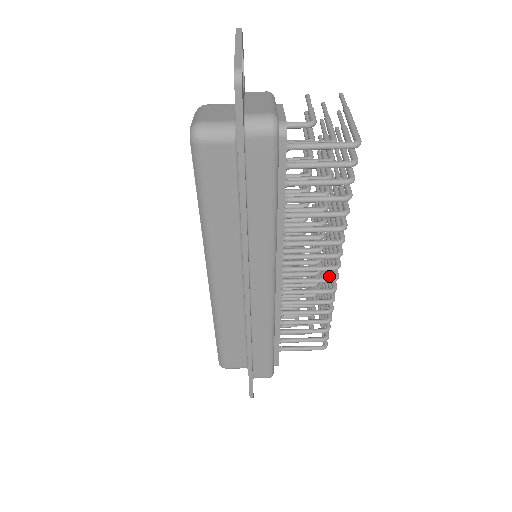
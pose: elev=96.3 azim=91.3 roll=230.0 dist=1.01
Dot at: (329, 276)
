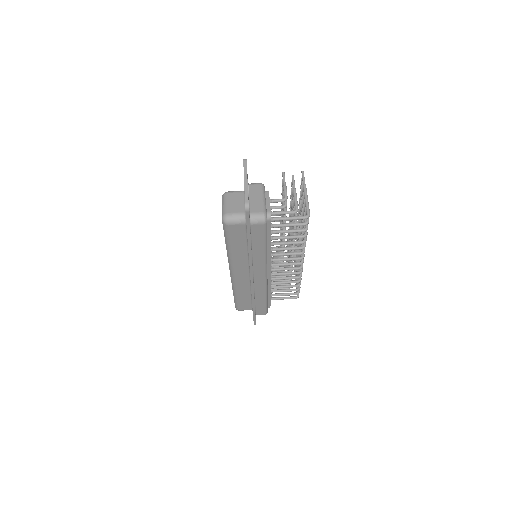
Dot at: occluded
